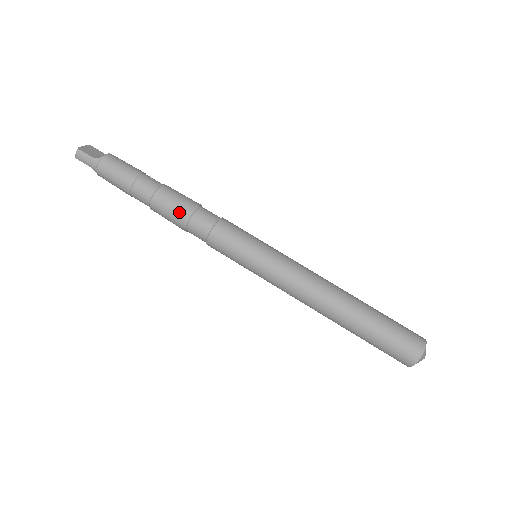
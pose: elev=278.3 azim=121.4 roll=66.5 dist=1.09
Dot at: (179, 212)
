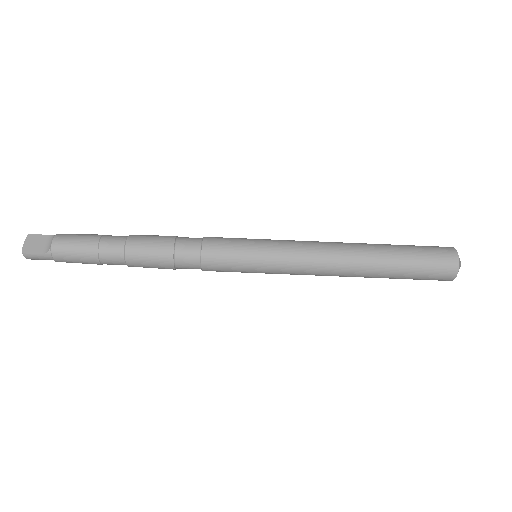
Dot at: (160, 263)
